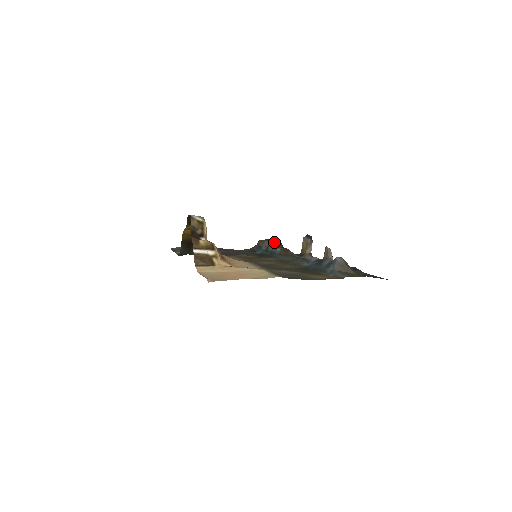
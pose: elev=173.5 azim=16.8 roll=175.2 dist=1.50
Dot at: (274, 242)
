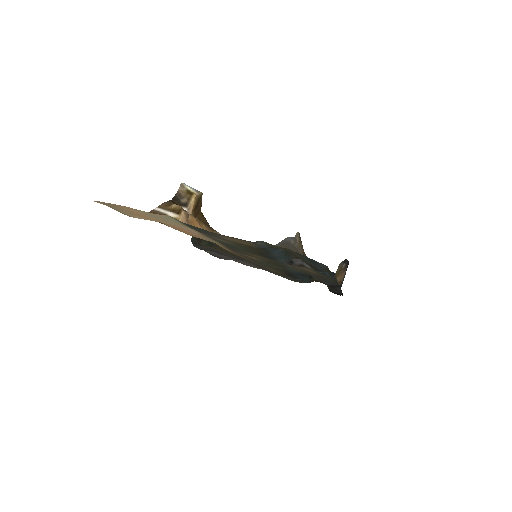
Dot at: occluded
